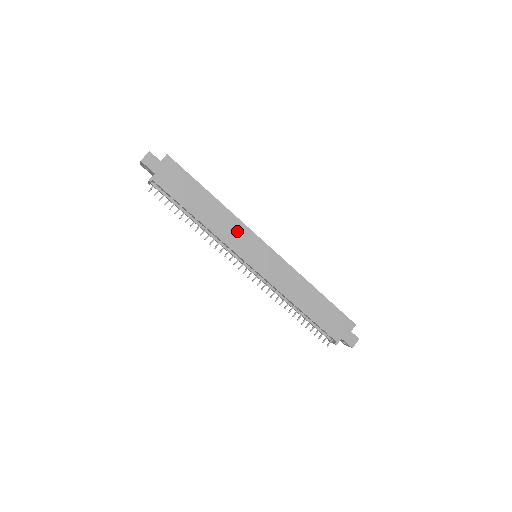
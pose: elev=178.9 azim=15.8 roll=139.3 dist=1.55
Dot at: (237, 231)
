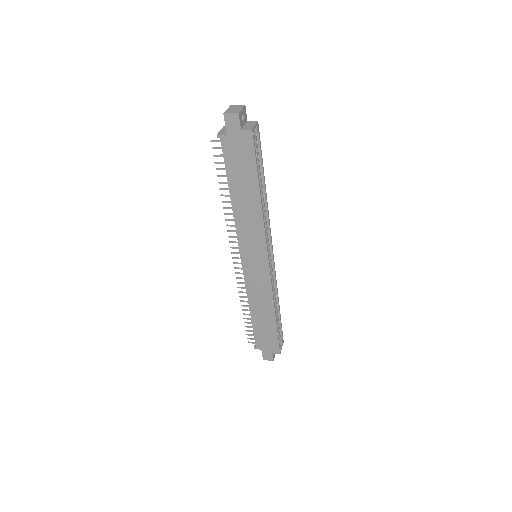
Dot at: (254, 233)
